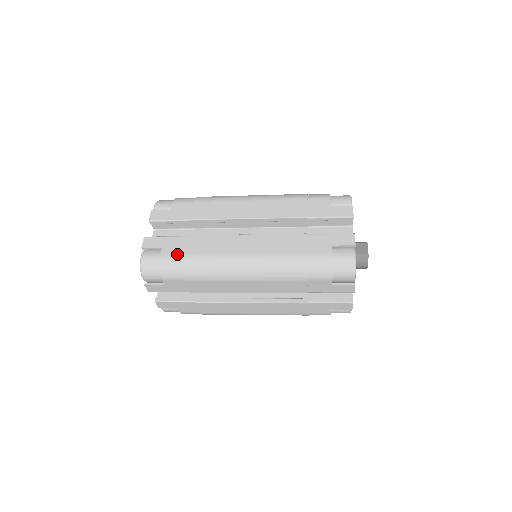
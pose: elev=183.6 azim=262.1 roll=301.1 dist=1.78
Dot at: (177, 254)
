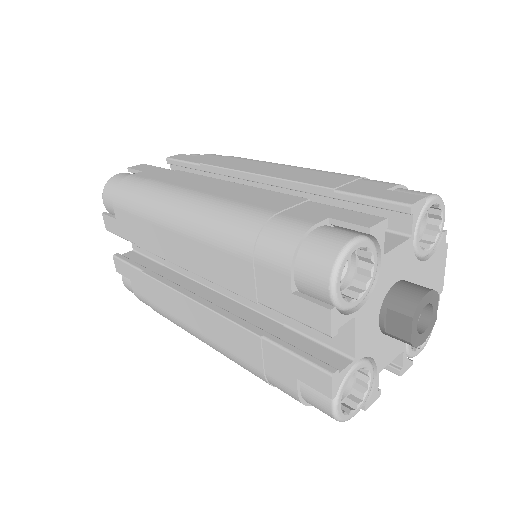
Dot at: (144, 297)
